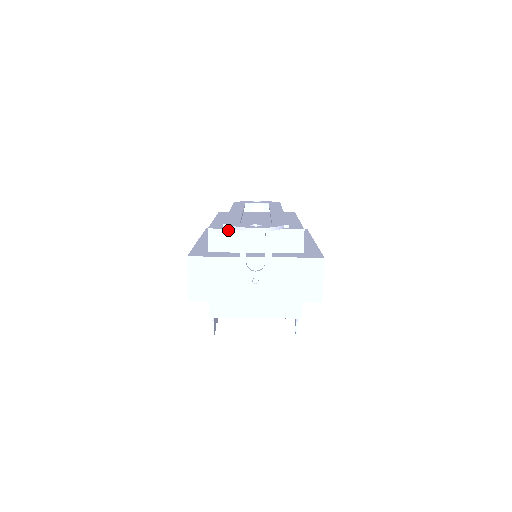
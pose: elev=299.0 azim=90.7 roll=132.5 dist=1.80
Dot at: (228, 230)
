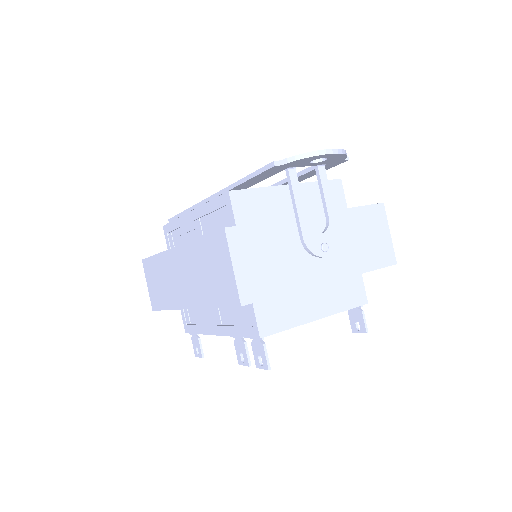
Dot at: (256, 190)
